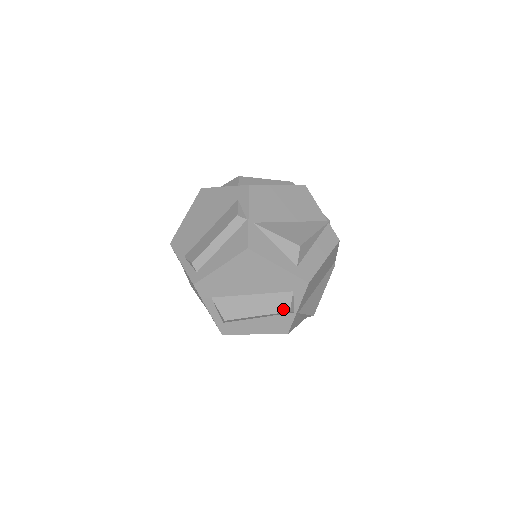
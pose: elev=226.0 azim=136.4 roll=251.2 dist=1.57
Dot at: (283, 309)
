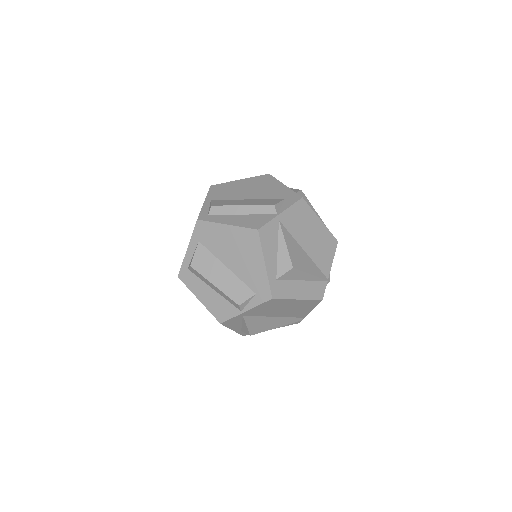
Dot at: (236, 299)
